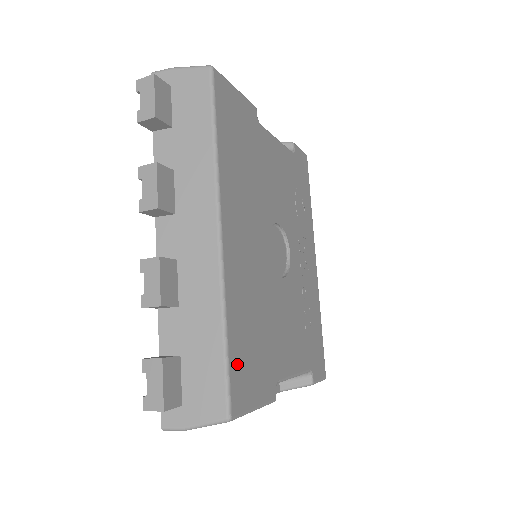
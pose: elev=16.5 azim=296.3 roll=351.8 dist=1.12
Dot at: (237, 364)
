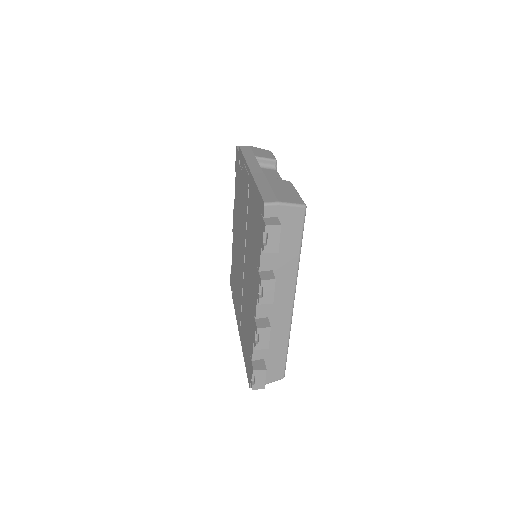
Dot at: occluded
